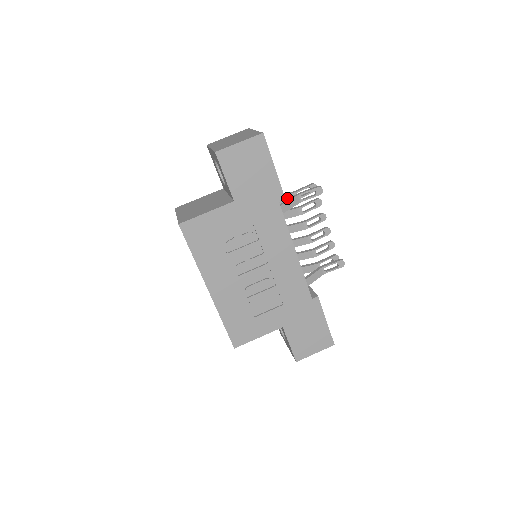
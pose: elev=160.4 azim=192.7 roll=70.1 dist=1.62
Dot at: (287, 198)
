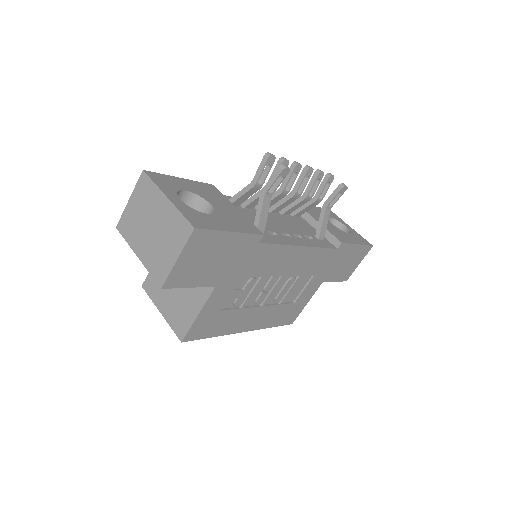
Dot at: (249, 194)
